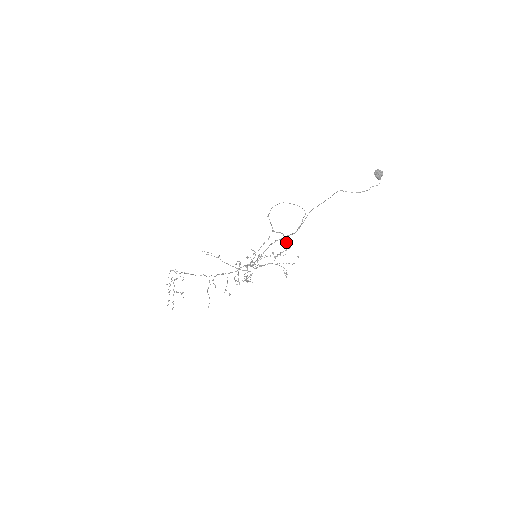
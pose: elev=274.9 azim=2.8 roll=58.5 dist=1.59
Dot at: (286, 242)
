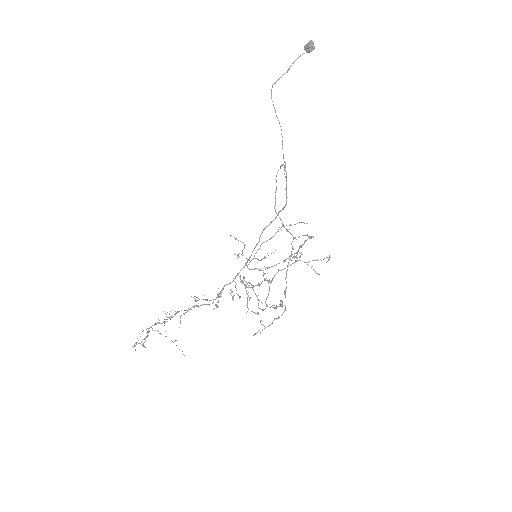
Dot at: occluded
